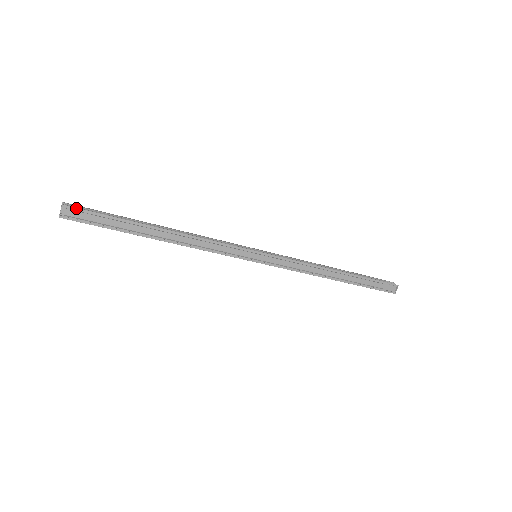
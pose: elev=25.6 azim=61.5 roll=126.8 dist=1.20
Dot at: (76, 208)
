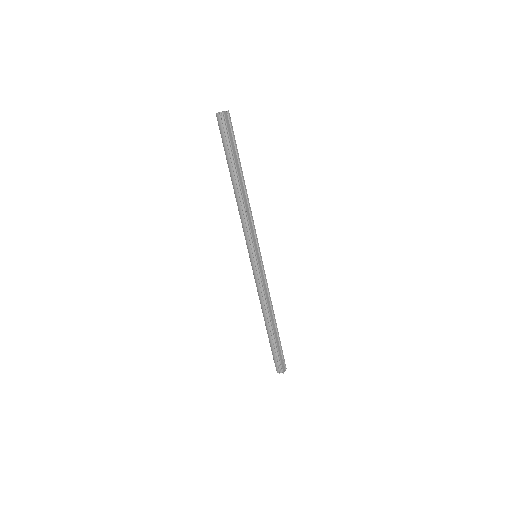
Dot at: occluded
